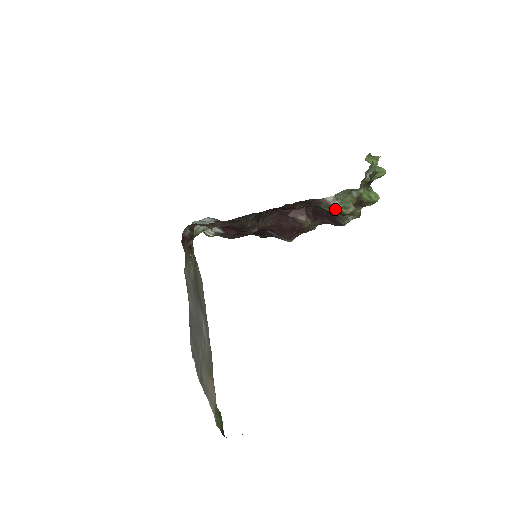
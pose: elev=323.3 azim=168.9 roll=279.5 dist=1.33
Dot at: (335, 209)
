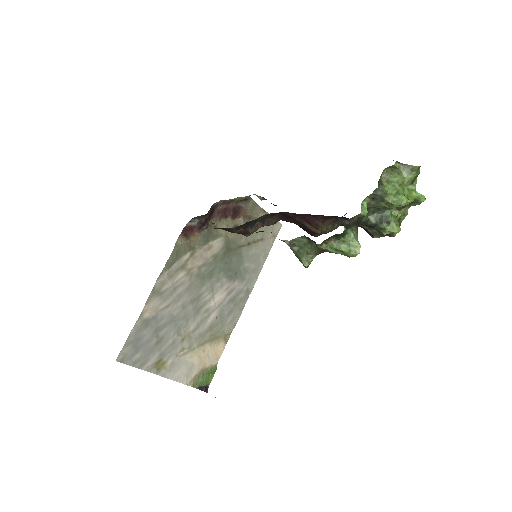
Dot at: (295, 254)
